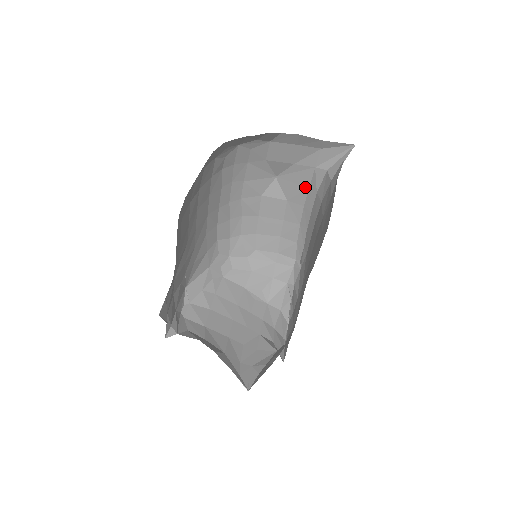
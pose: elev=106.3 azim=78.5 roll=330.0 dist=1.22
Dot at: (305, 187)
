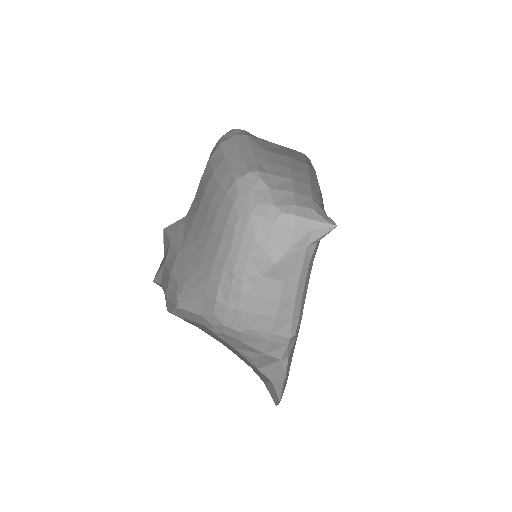
Dot at: (300, 265)
